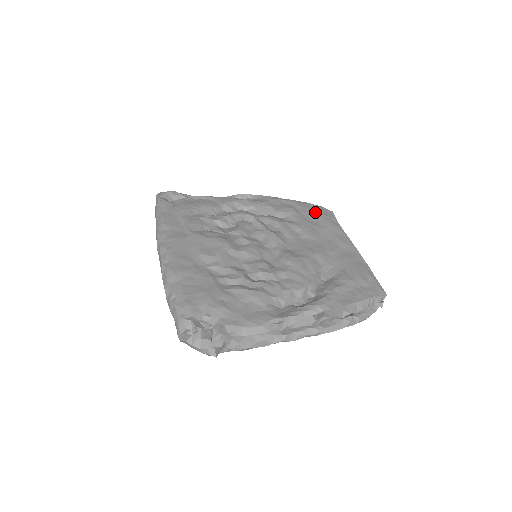
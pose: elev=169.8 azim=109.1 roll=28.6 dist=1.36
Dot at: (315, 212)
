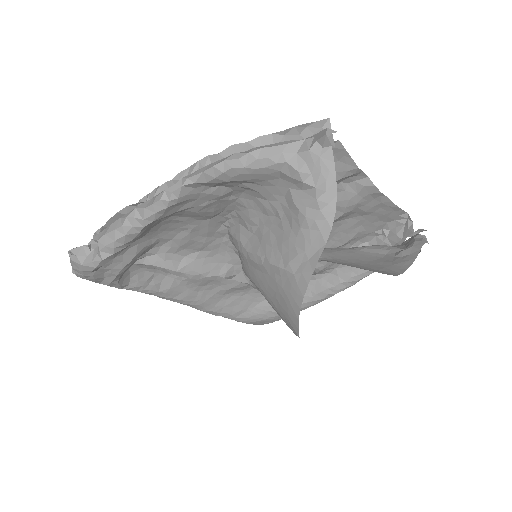
Dot at: (387, 222)
